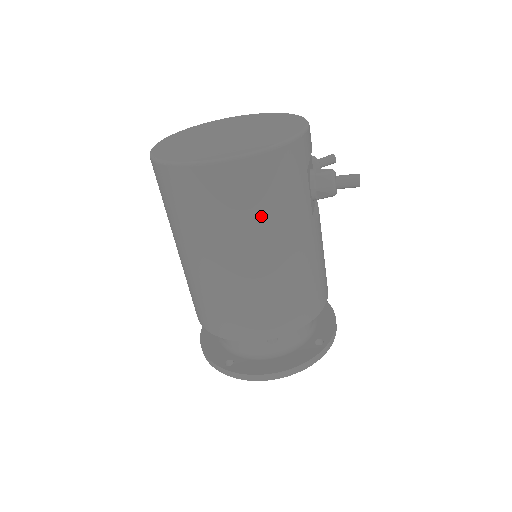
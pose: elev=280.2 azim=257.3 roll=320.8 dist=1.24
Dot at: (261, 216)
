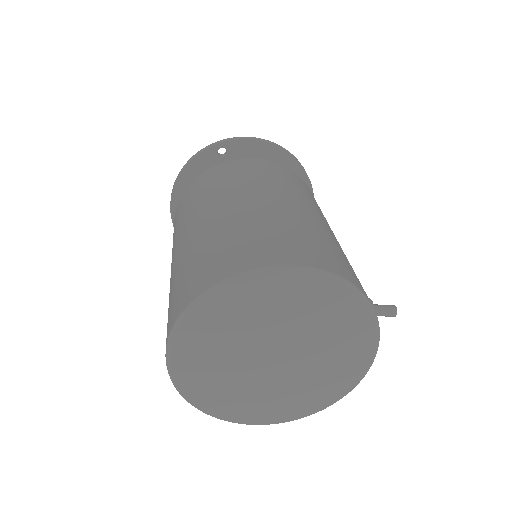
Dot at: occluded
